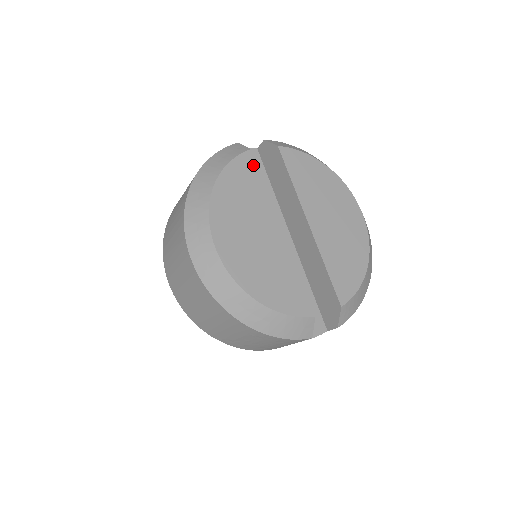
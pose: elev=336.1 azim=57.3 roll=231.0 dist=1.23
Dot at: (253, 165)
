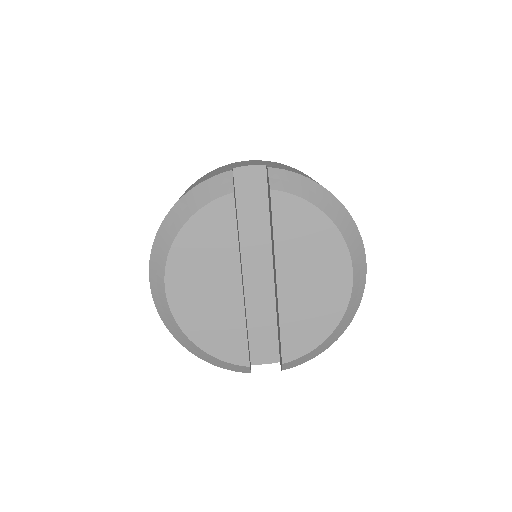
Dot at: (230, 212)
